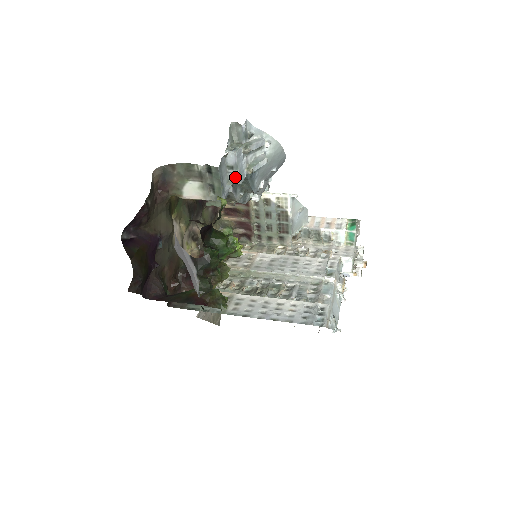
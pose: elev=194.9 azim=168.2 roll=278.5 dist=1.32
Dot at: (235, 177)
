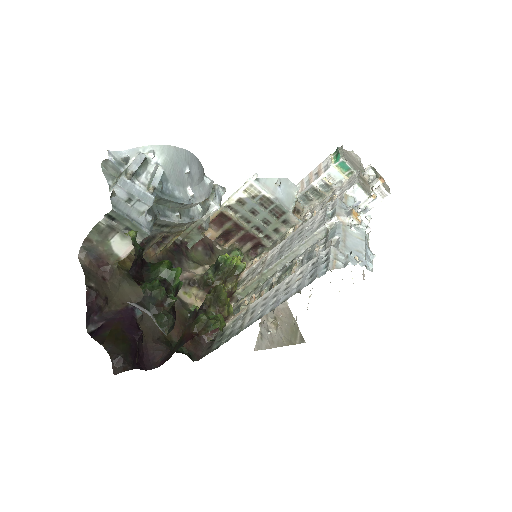
Dot at: (141, 205)
